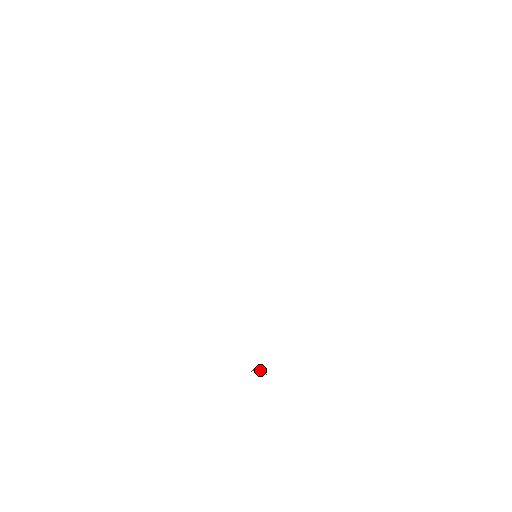
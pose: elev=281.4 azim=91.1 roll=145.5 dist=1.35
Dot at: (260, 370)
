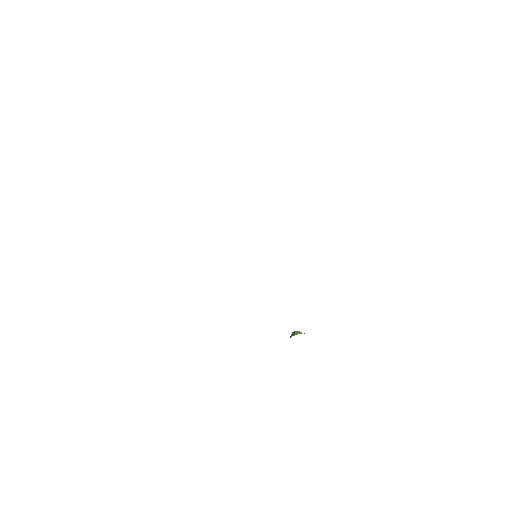
Dot at: (298, 332)
